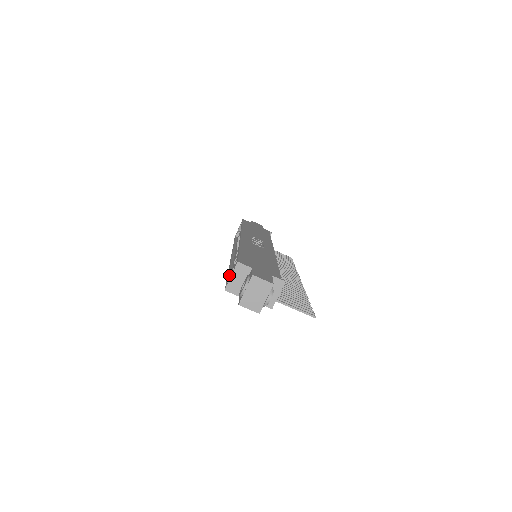
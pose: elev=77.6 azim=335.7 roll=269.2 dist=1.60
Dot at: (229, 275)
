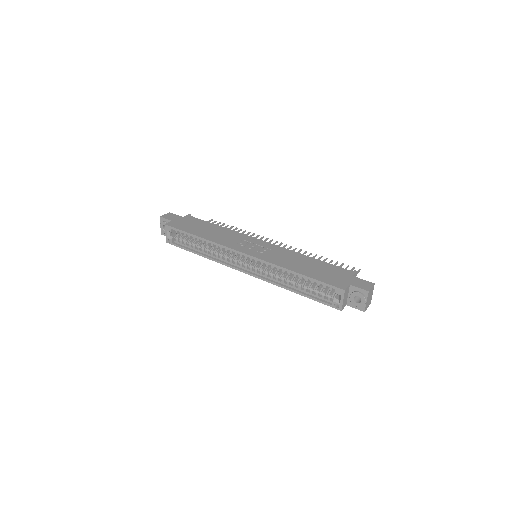
Dot at: (309, 296)
